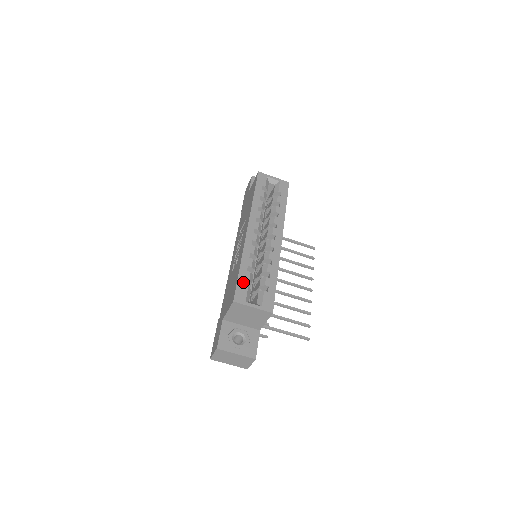
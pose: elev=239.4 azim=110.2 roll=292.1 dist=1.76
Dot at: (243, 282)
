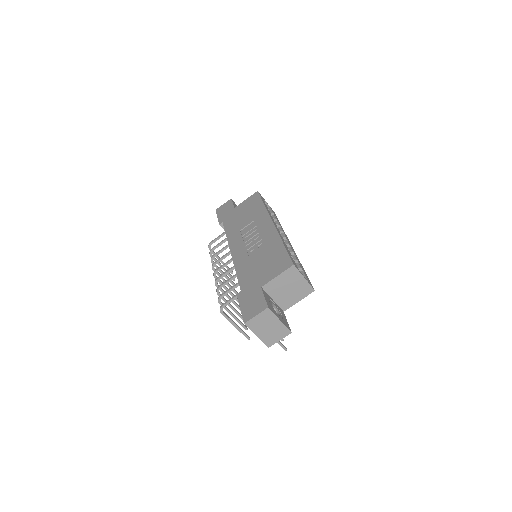
Dot at: (291, 256)
